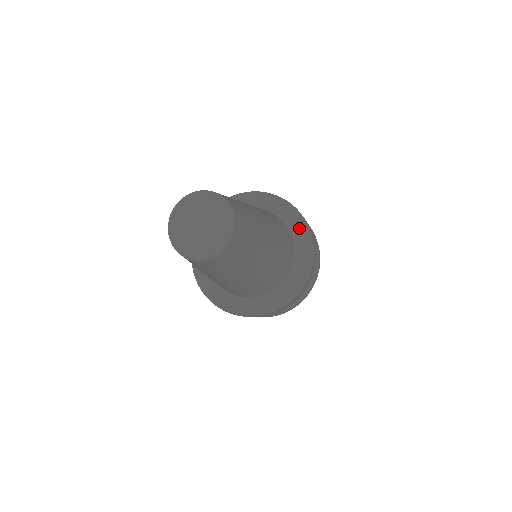
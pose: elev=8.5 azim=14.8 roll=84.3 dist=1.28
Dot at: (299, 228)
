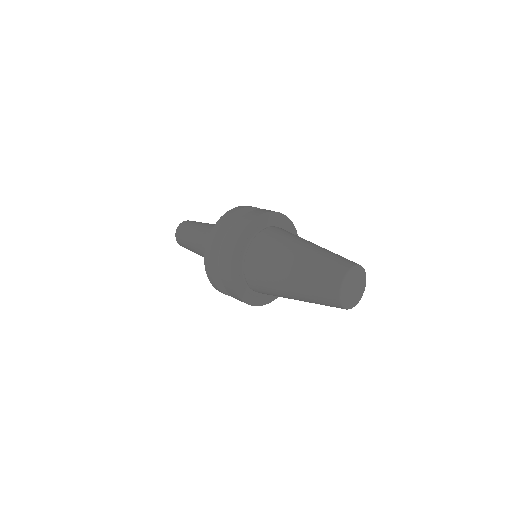
Dot at: (271, 219)
